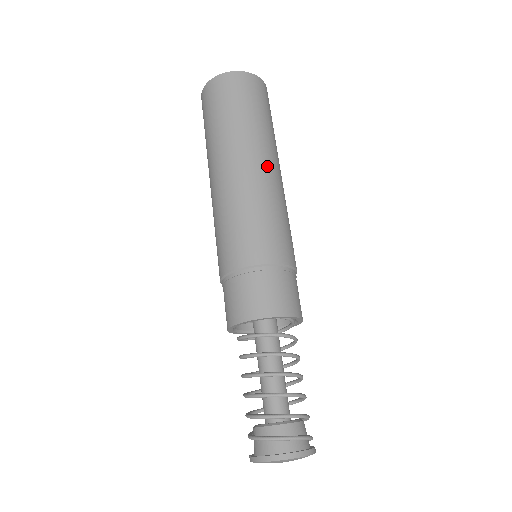
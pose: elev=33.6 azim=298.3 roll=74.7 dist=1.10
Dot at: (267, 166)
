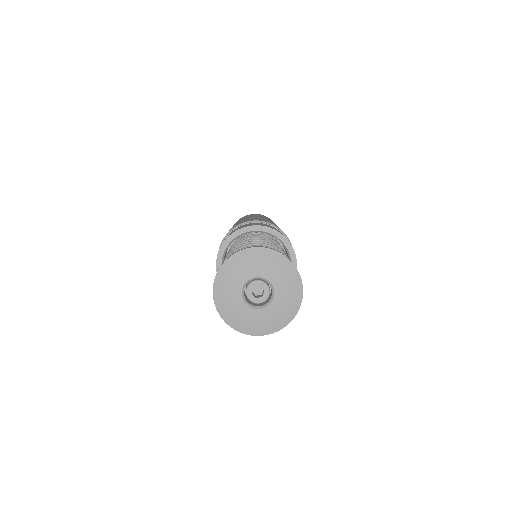
Dot at: occluded
